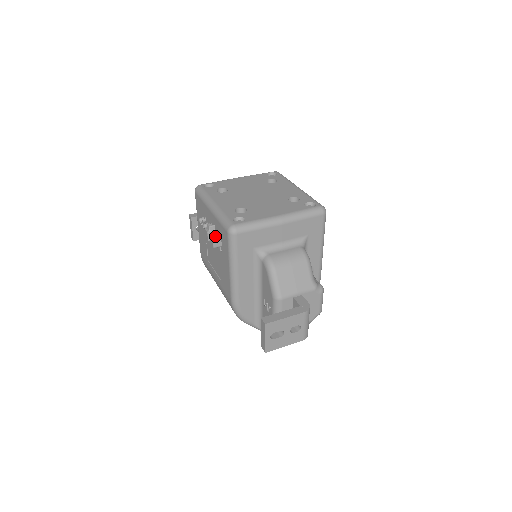
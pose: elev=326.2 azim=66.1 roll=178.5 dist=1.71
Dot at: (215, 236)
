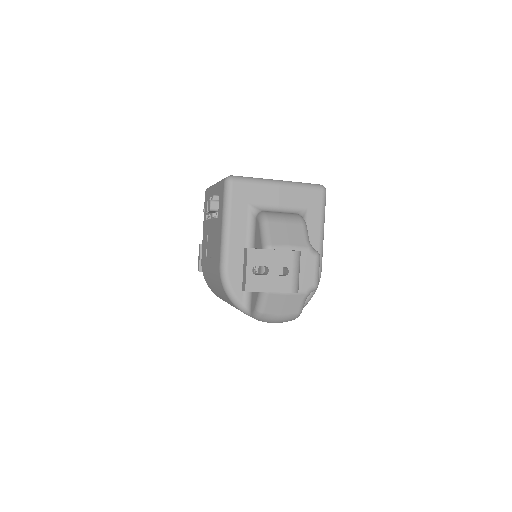
Dot at: (213, 198)
